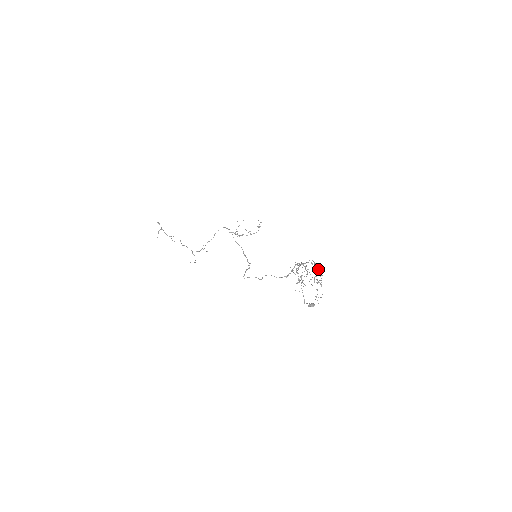
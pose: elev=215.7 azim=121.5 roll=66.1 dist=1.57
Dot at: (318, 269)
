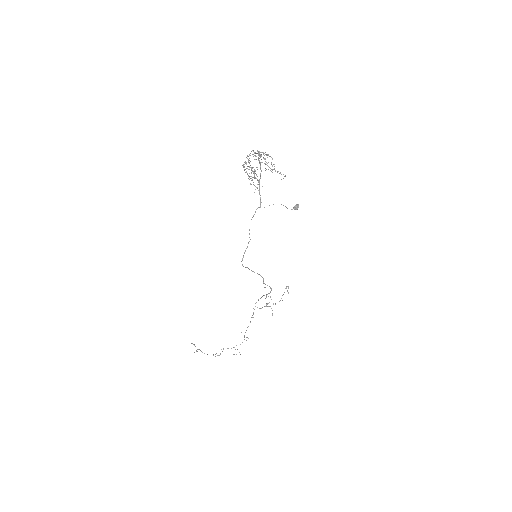
Dot at: occluded
